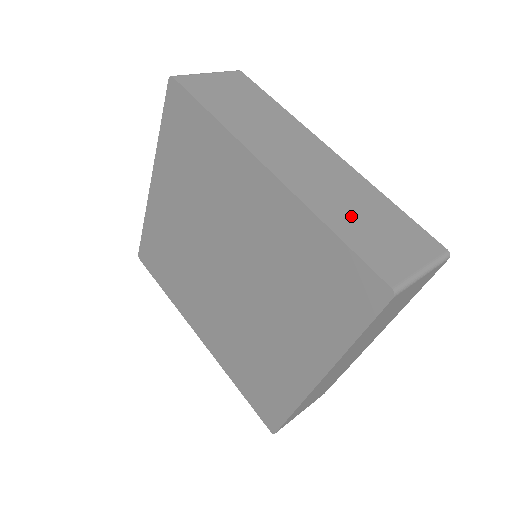
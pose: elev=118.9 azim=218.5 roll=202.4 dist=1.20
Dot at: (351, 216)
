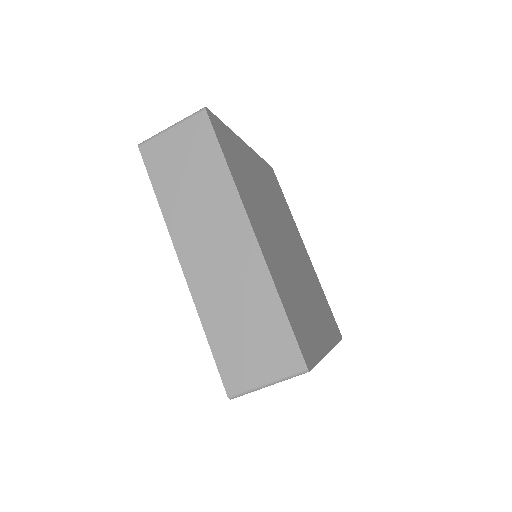
Dot at: (230, 322)
